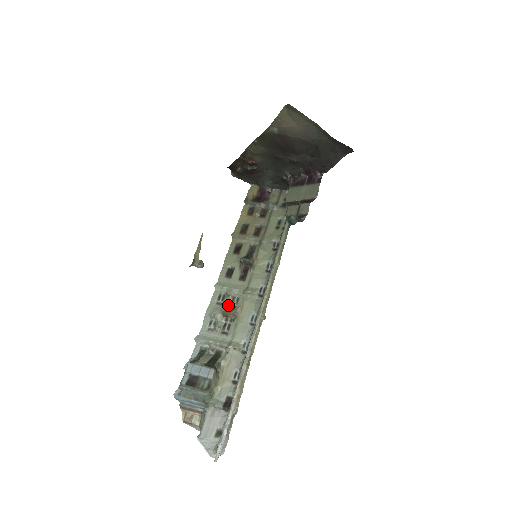
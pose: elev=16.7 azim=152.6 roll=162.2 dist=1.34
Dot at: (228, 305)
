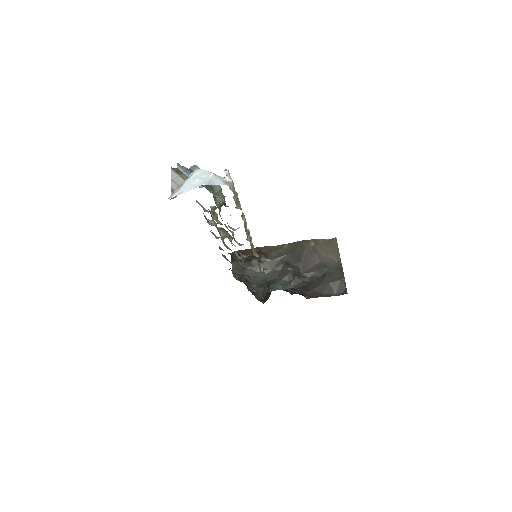
Dot at: occluded
